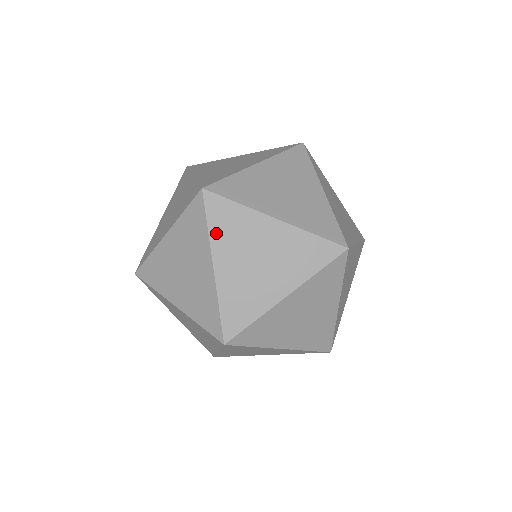
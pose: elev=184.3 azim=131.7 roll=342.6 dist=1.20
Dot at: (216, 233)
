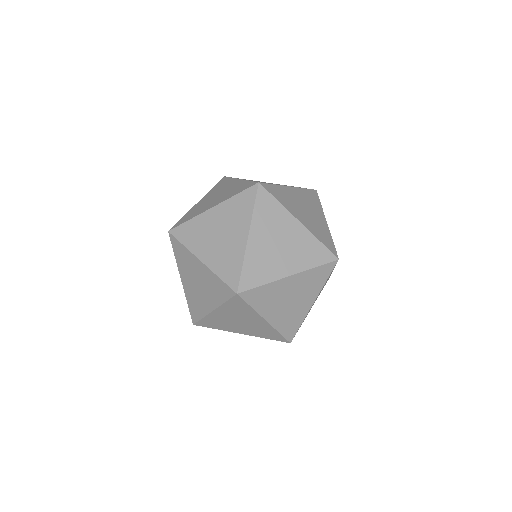
Dot at: (178, 260)
